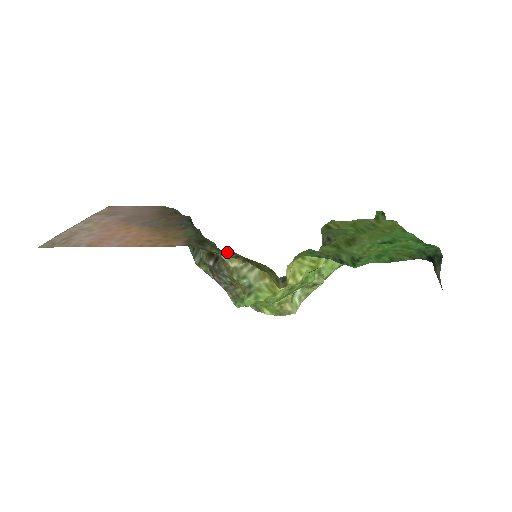
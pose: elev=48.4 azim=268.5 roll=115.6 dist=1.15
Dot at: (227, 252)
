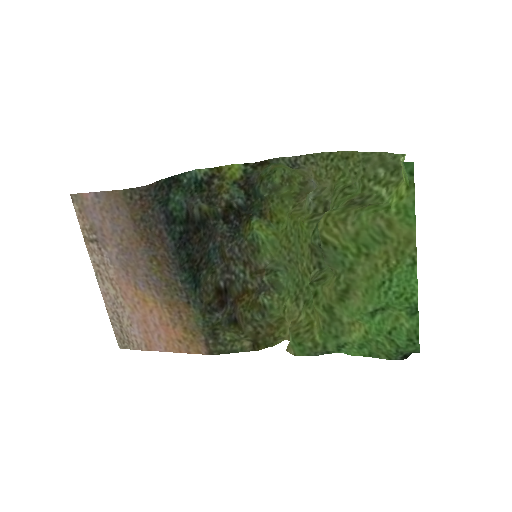
Dot at: (237, 334)
